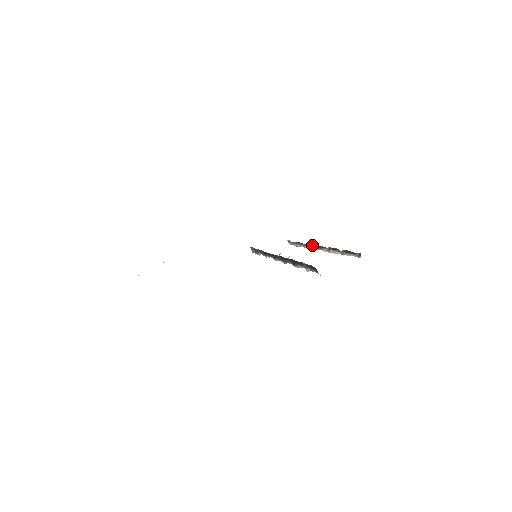
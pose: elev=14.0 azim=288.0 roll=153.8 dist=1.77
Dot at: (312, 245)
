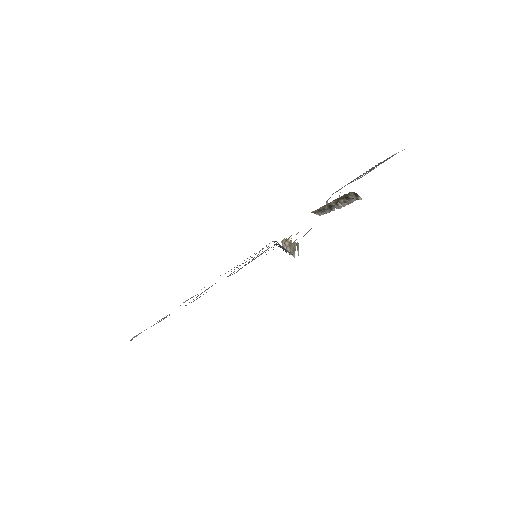
Dot at: (321, 207)
